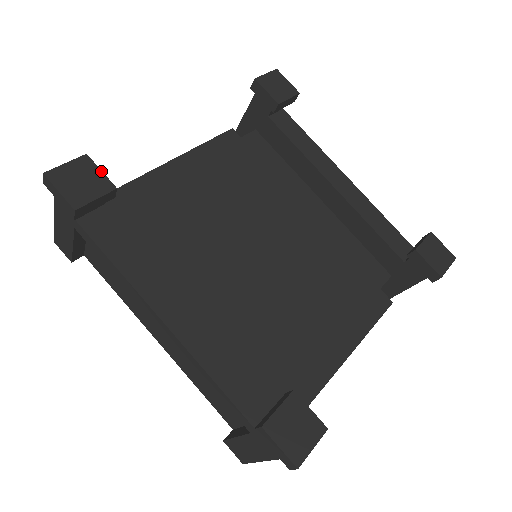
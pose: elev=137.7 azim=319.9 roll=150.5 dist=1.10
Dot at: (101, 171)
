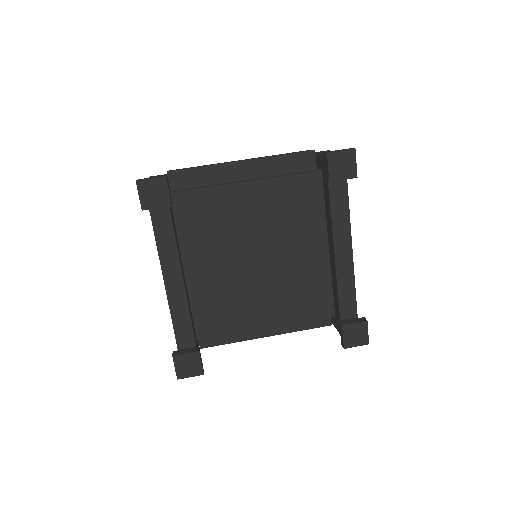
Dot at: (169, 191)
